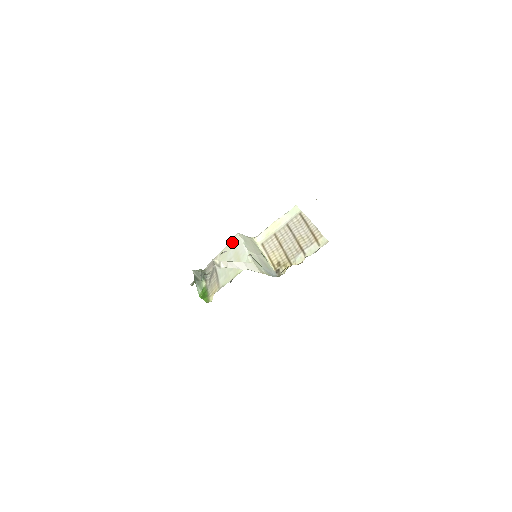
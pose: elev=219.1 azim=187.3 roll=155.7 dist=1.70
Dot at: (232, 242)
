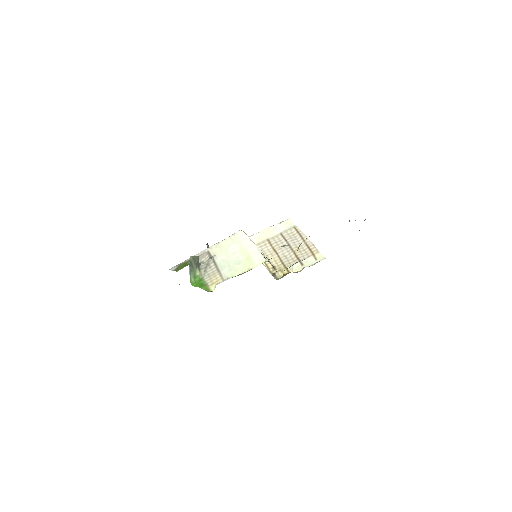
Dot at: (234, 237)
